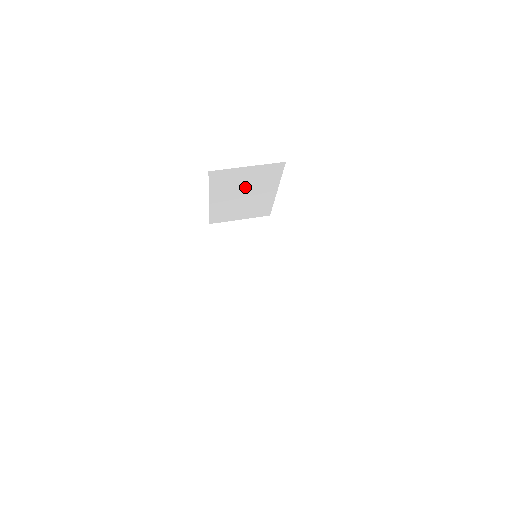
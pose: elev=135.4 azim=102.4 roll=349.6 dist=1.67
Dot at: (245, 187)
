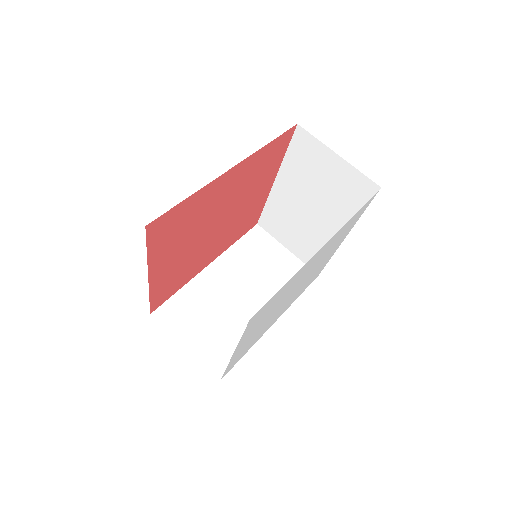
Dot at: (319, 193)
